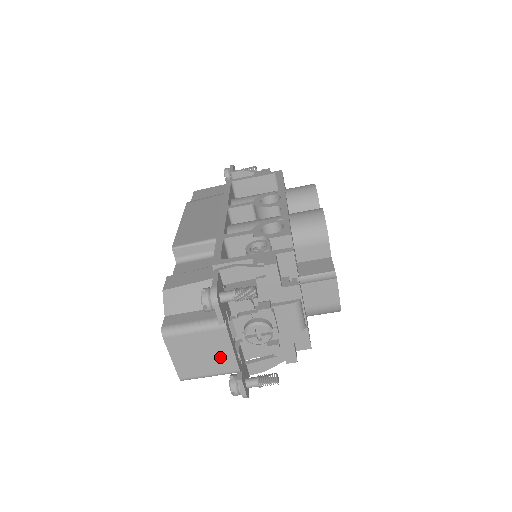
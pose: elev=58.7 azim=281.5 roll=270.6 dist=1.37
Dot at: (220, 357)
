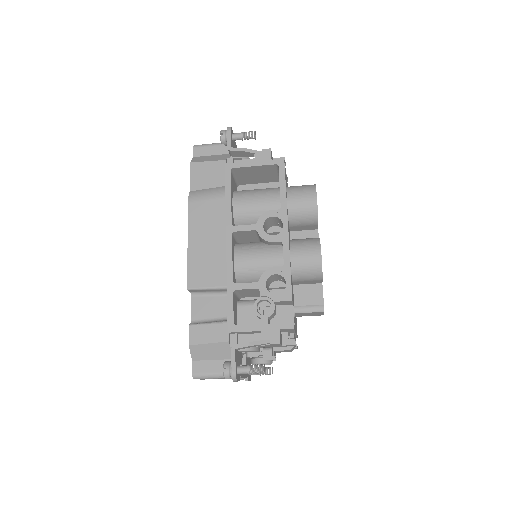
Dot at: occluded
